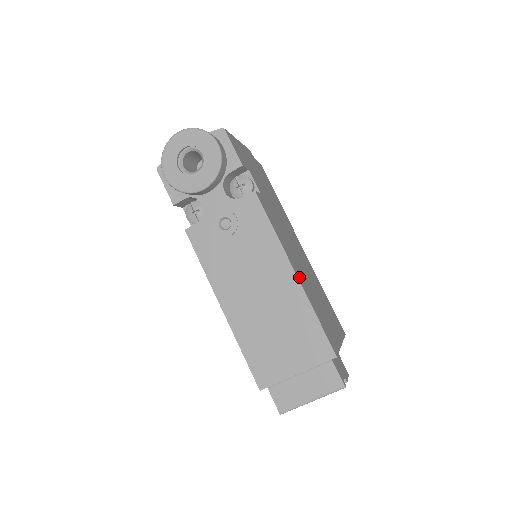
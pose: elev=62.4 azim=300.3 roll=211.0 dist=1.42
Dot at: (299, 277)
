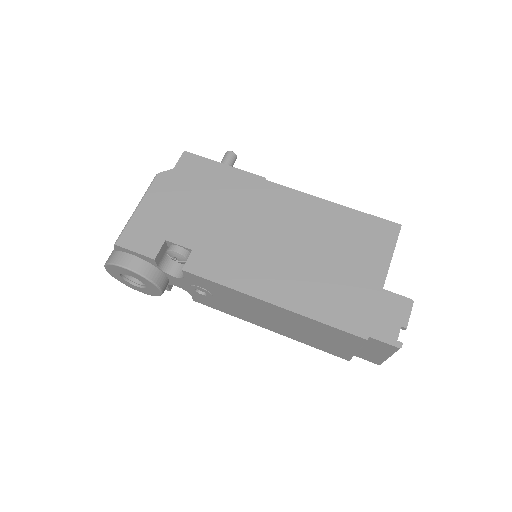
Dot at: (281, 298)
